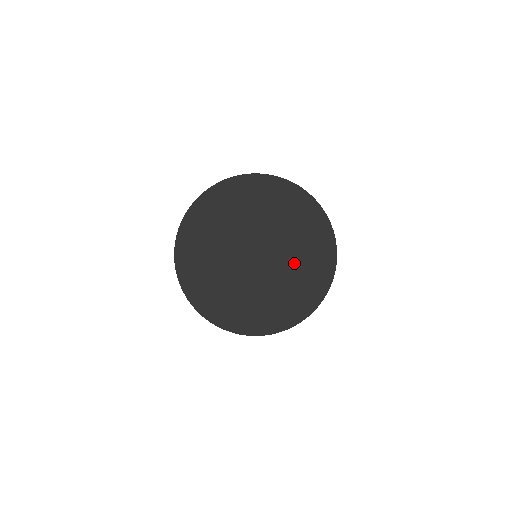
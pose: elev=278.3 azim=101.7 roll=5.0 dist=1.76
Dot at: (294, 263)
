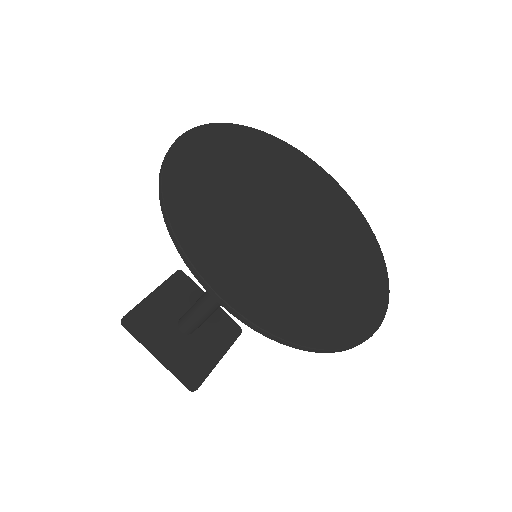
Dot at: (335, 270)
